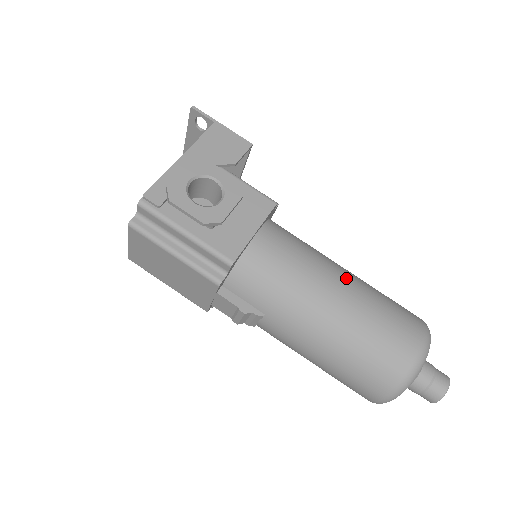
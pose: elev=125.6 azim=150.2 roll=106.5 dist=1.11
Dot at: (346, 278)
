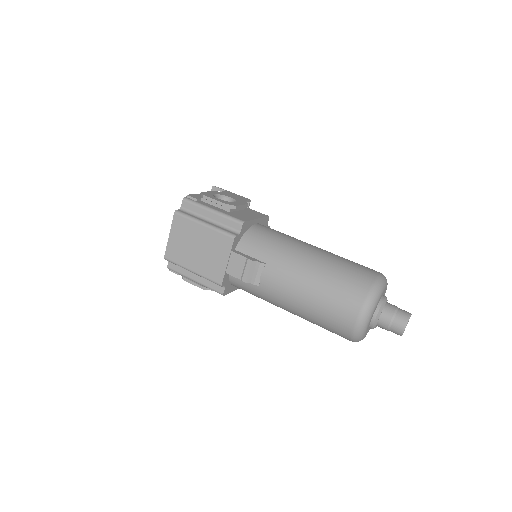
Dot at: occluded
